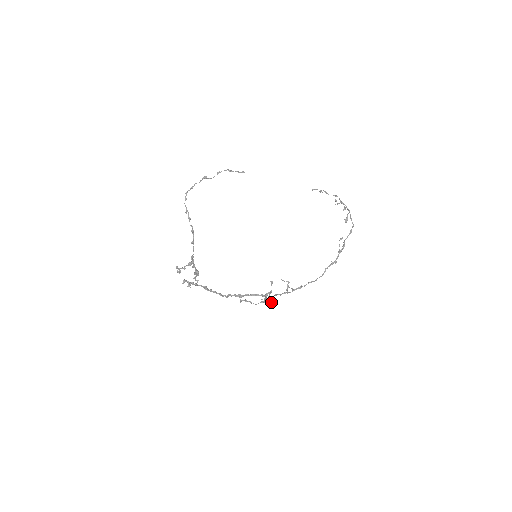
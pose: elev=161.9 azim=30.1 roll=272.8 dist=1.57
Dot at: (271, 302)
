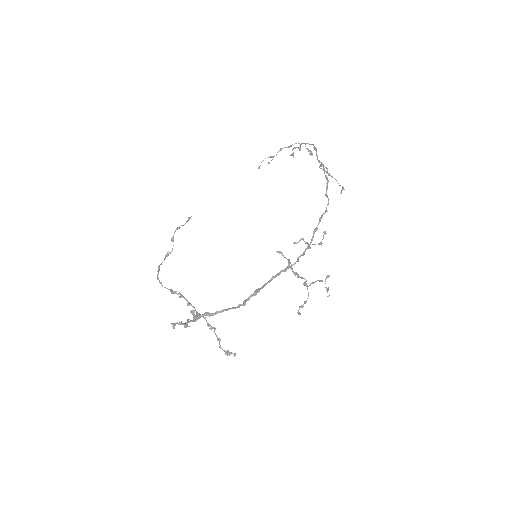
Dot at: (321, 280)
